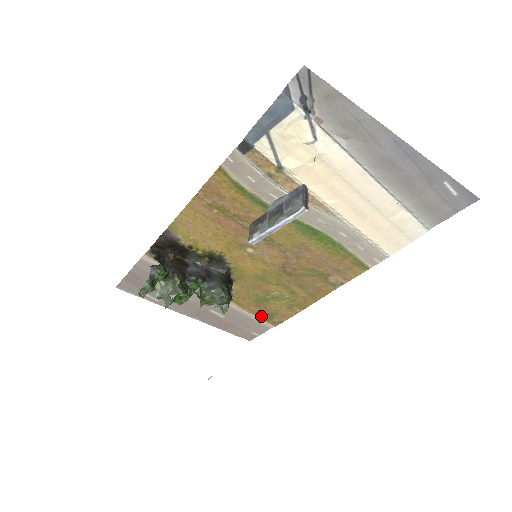
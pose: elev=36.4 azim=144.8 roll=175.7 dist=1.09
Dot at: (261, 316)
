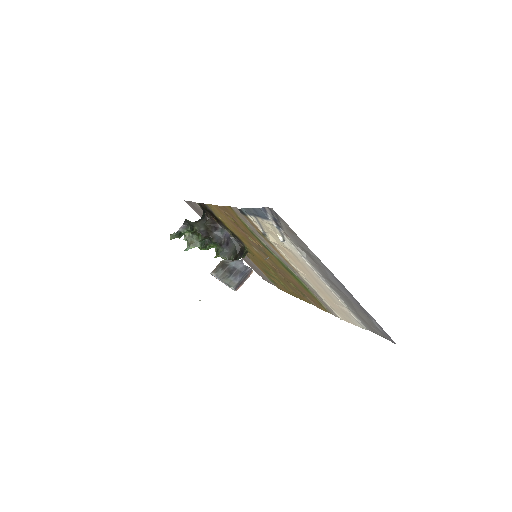
Dot at: (268, 277)
